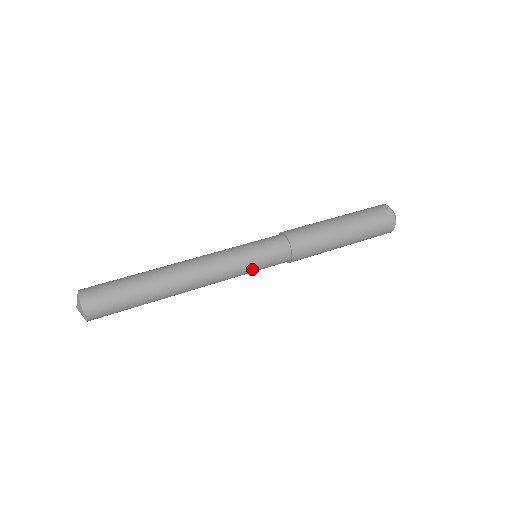
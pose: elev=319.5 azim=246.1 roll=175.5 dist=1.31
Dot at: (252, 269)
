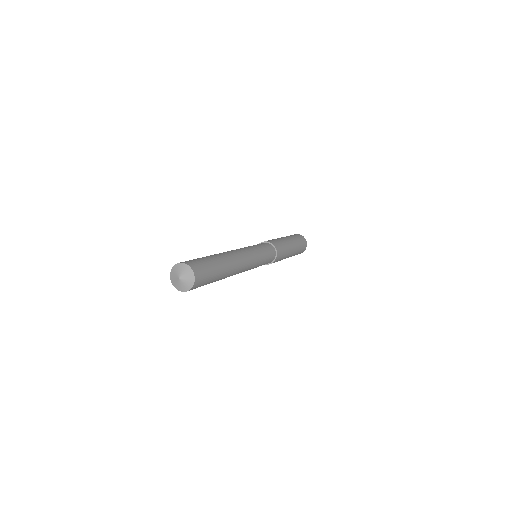
Dot at: (261, 251)
